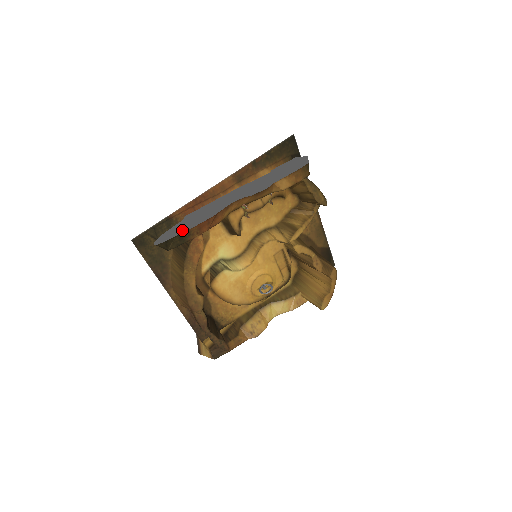
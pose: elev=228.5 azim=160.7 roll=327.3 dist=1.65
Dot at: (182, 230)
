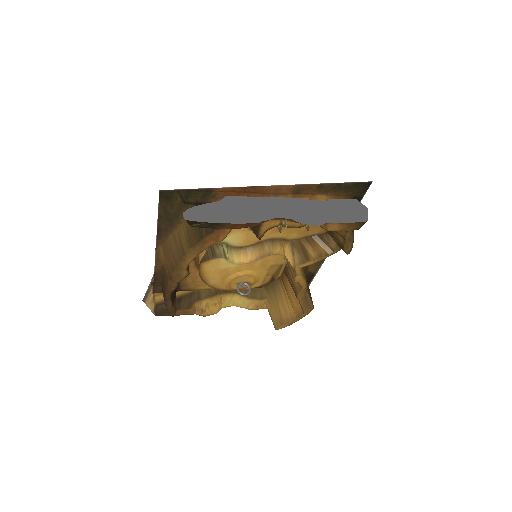
Dot at: (218, 218)
